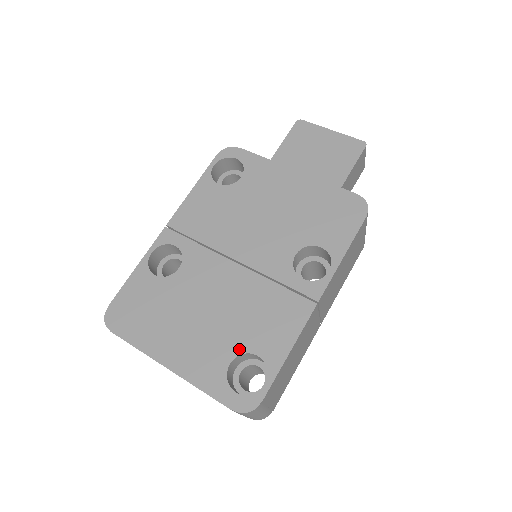
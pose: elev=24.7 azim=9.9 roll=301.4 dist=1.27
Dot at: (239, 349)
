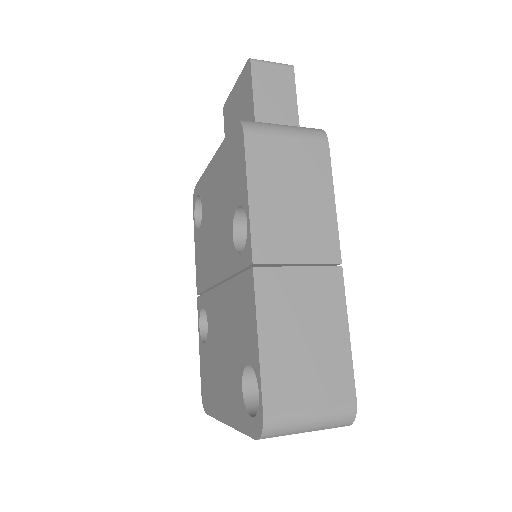
Dot at: (241, 368)
